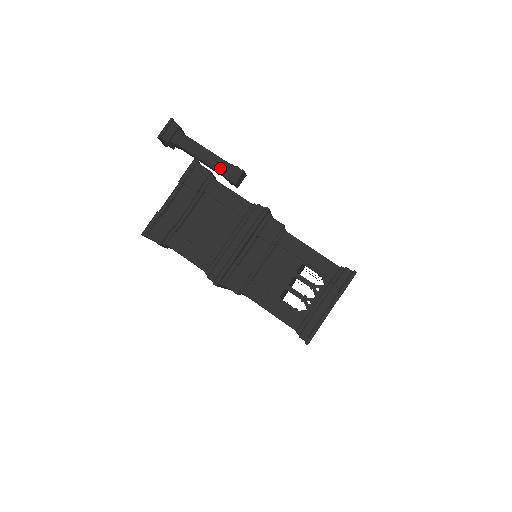
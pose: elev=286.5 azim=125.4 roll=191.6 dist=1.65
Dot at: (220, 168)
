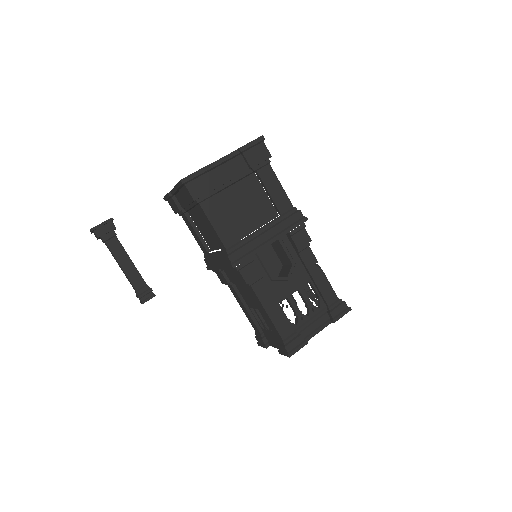
Dot at: (132, 285)
